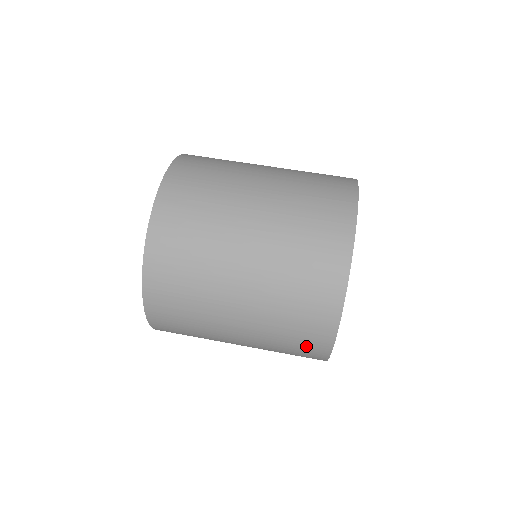
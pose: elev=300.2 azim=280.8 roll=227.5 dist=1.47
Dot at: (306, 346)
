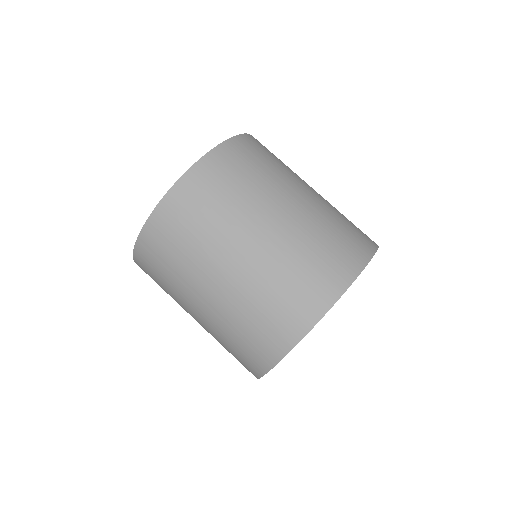
Dot at: occluded
